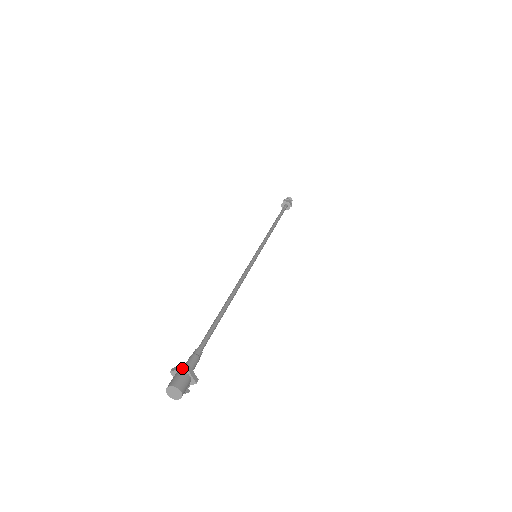
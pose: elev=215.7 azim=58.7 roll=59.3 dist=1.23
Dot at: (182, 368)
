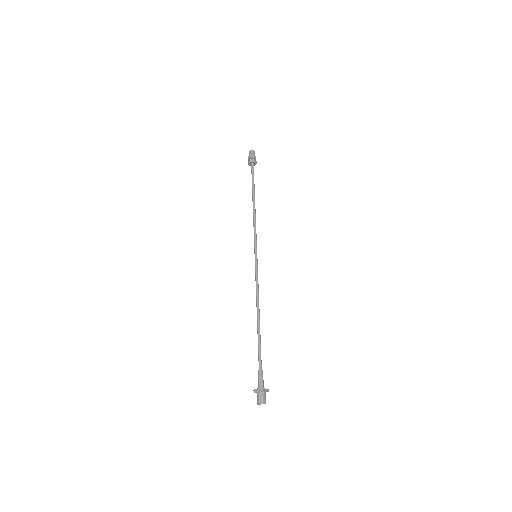
Dot at: (260, 392)
